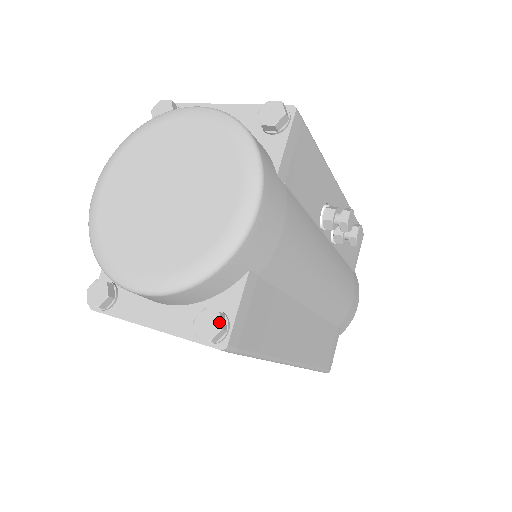
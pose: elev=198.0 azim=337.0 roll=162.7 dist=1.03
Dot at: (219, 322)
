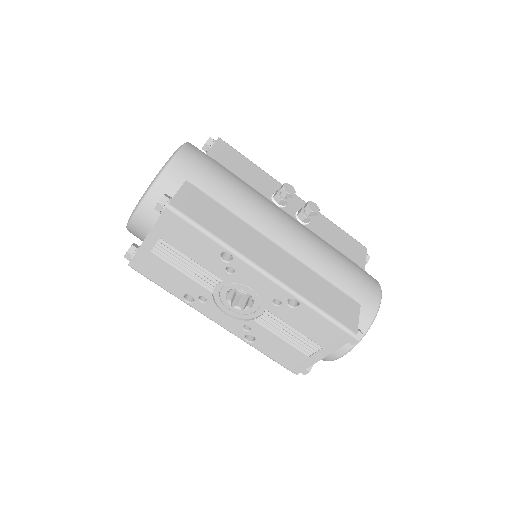
Dot at: (164, 195)
